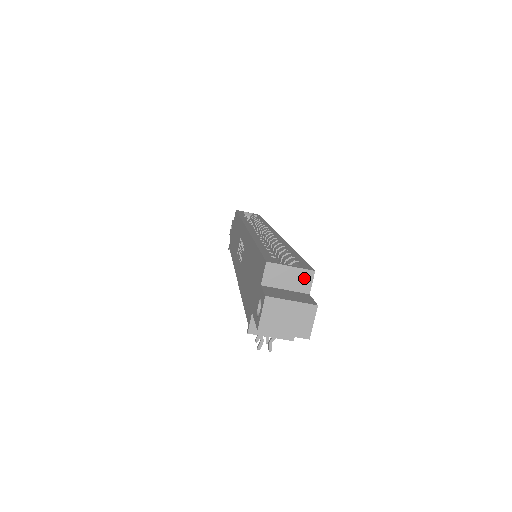
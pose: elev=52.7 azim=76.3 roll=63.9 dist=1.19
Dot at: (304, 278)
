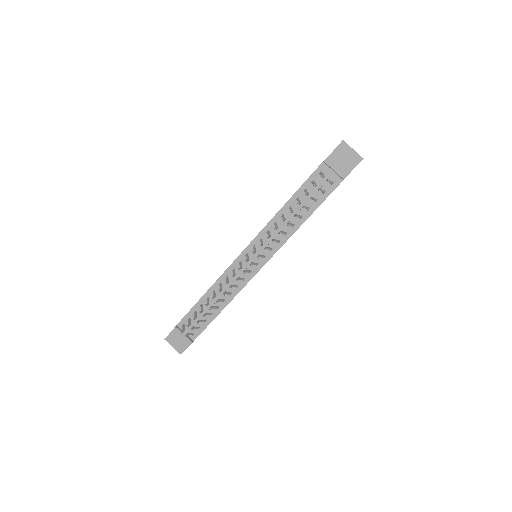
Dot at: occluded
